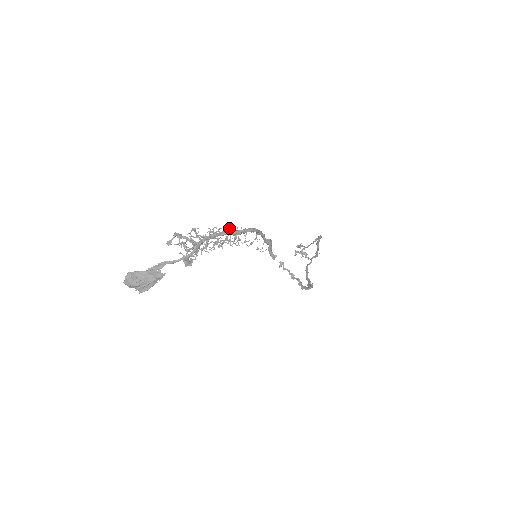
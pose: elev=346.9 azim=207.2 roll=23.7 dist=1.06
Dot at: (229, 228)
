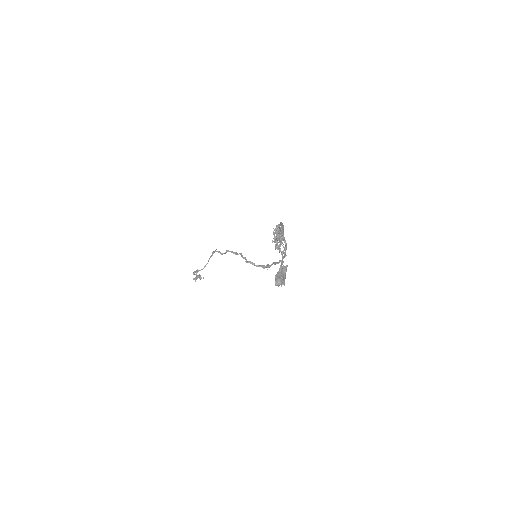
Dot at: (276, 227)
